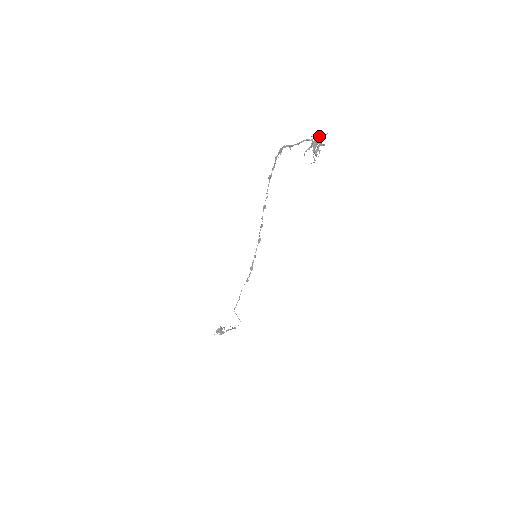
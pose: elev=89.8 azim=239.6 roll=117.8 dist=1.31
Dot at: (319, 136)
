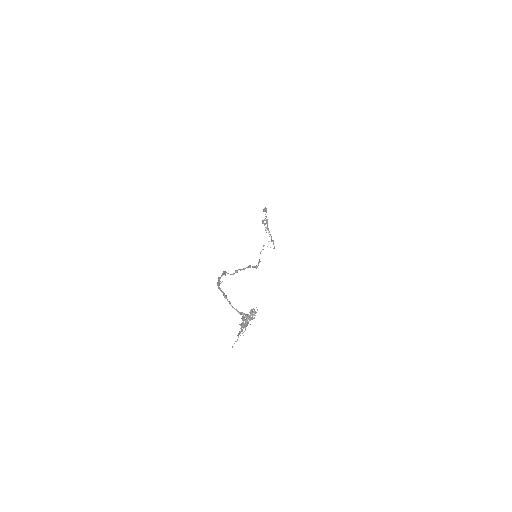
Dot at: (244, 323)
